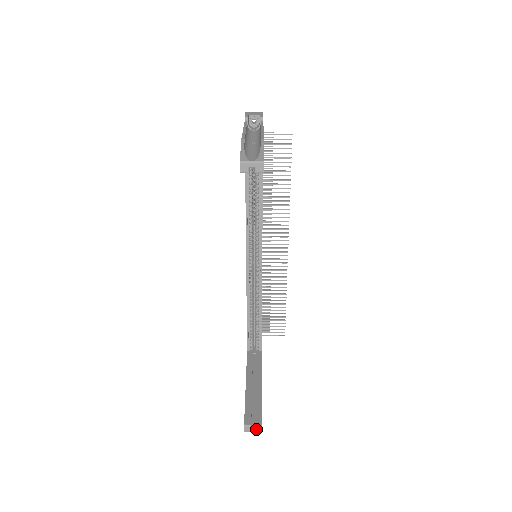
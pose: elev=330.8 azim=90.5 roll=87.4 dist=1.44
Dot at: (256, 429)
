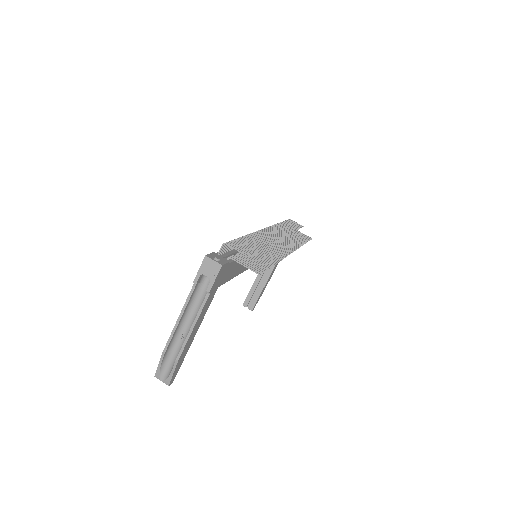
Dot at: (250, 308)
